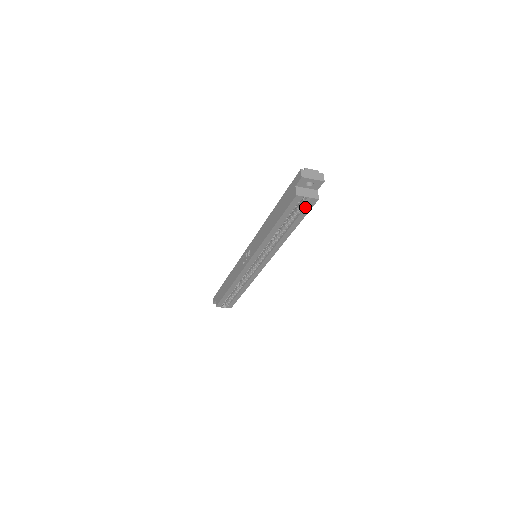
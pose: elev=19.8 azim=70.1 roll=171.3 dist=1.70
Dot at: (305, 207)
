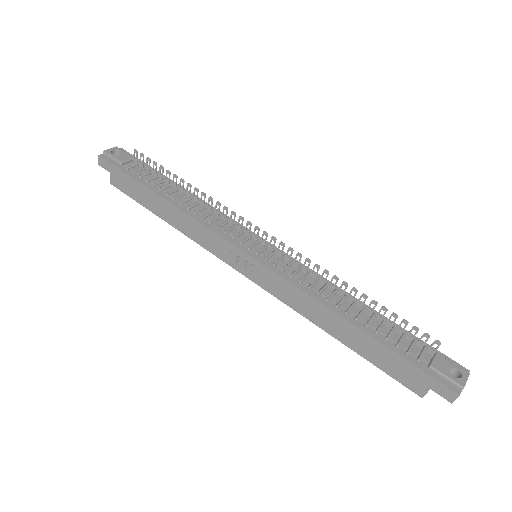
Dot at: occluded
